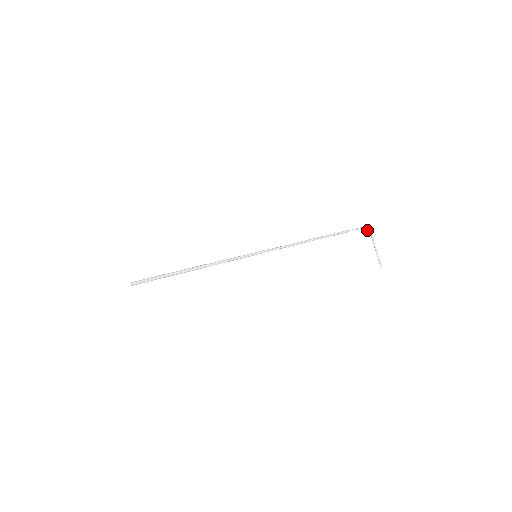
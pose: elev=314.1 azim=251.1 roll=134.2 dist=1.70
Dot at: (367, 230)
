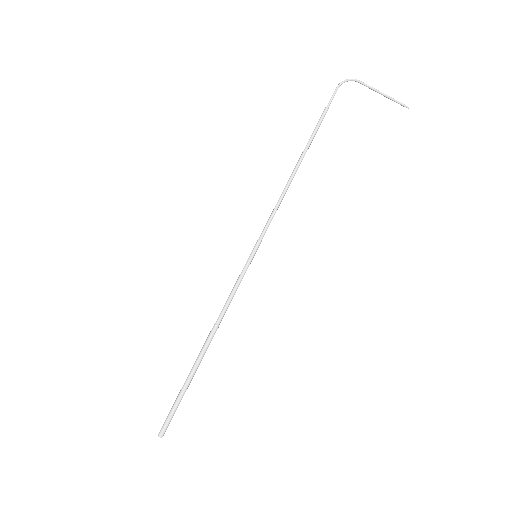
Dot at: (347, 81)
